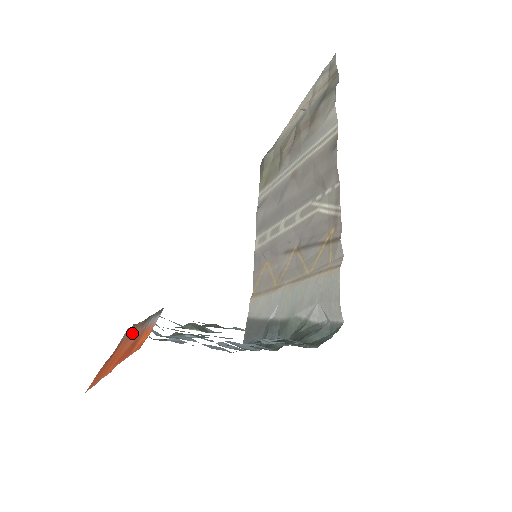
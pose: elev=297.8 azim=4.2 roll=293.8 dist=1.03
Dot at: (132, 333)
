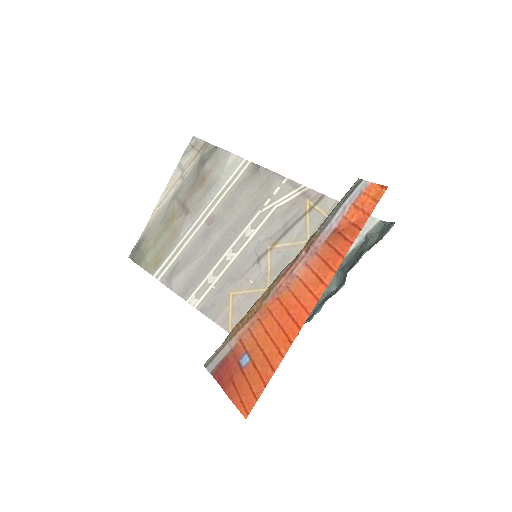
Dot at: (273, 296)
